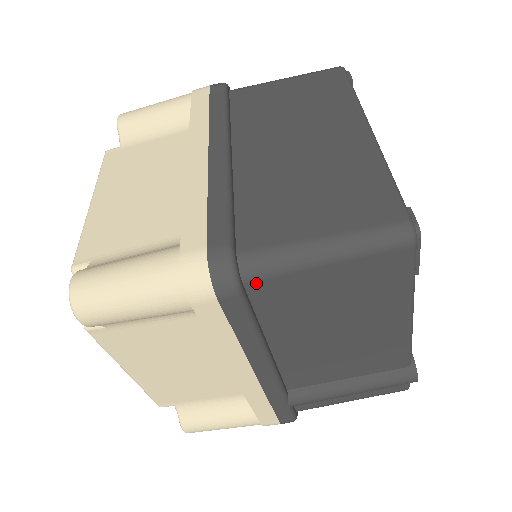
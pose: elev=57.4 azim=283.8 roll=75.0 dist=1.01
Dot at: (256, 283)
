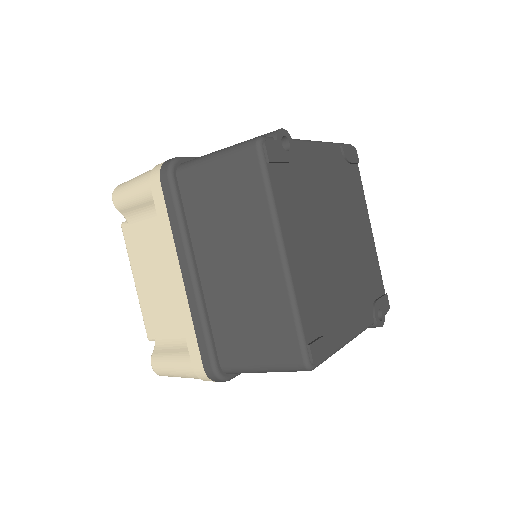
Dot at: occluded
